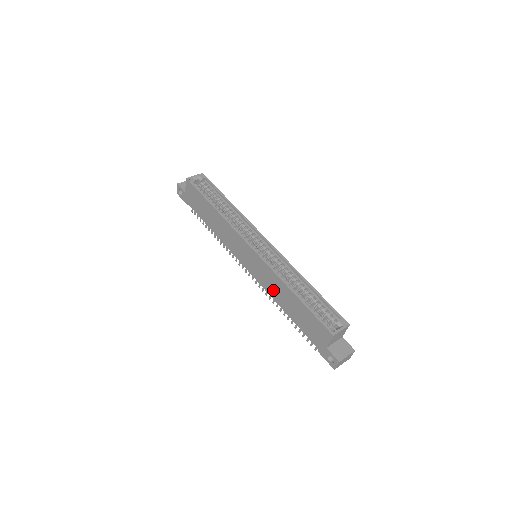
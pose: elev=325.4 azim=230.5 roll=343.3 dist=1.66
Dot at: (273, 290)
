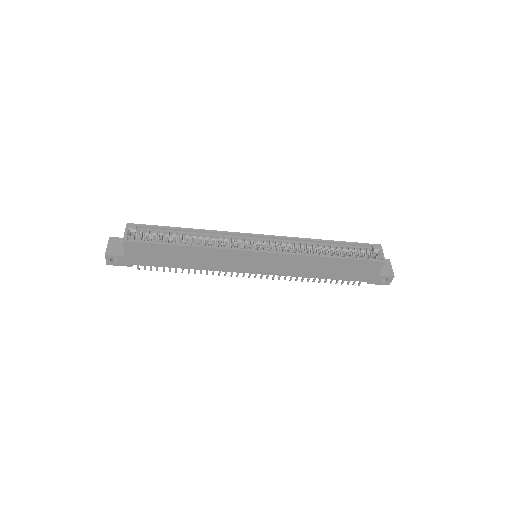
Dot at: (300, 270)
